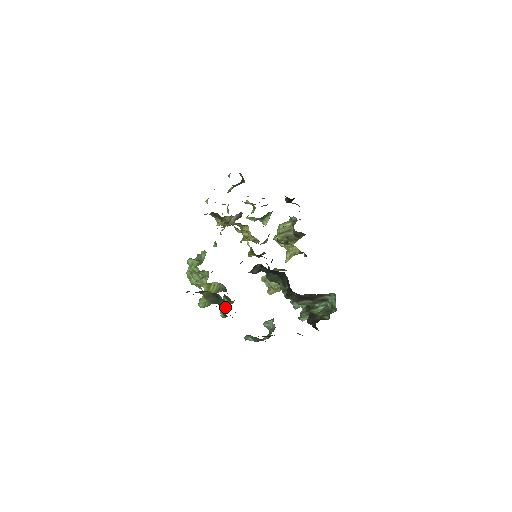
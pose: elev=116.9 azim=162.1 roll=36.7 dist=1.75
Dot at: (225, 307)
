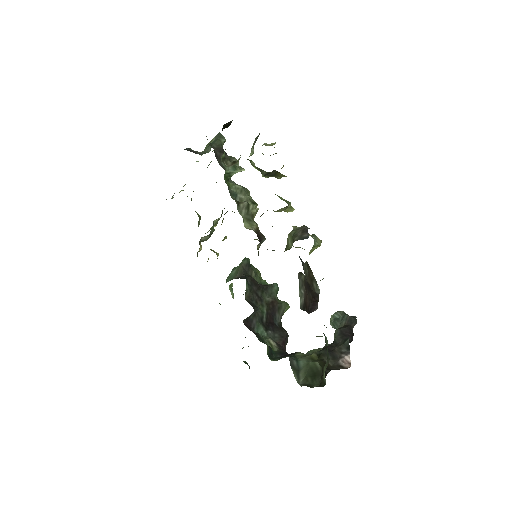
Dot at: occluded
